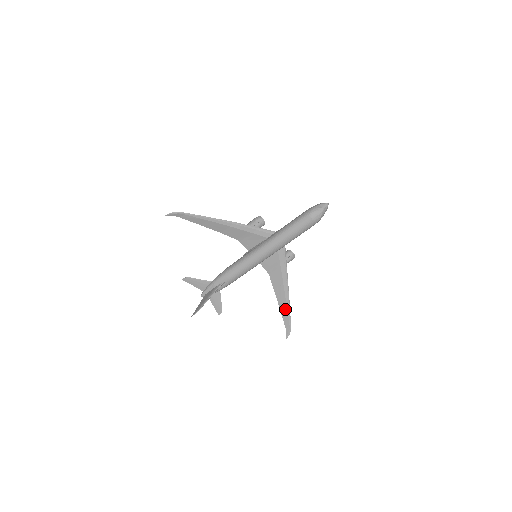
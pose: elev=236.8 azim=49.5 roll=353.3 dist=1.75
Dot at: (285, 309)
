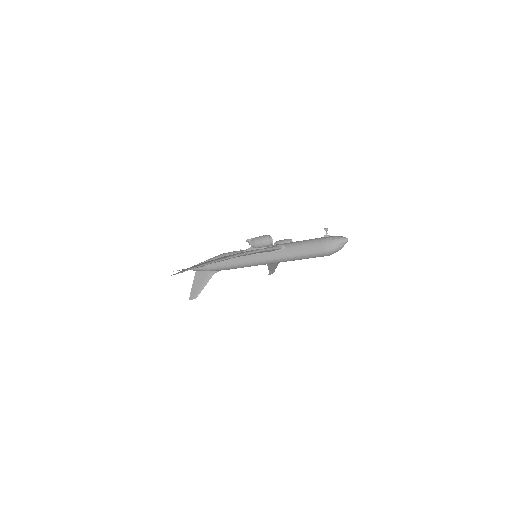
Dot at: (273, 266)
